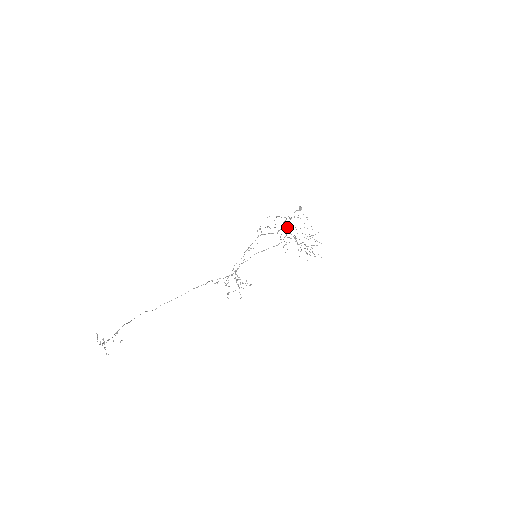
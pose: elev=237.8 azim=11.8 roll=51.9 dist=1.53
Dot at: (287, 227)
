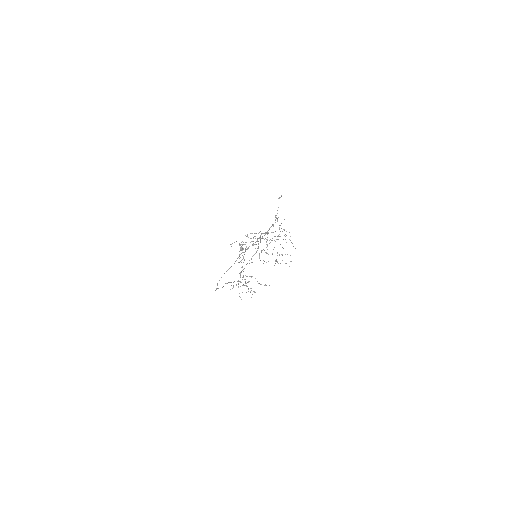
Dot at: (260, 239)
